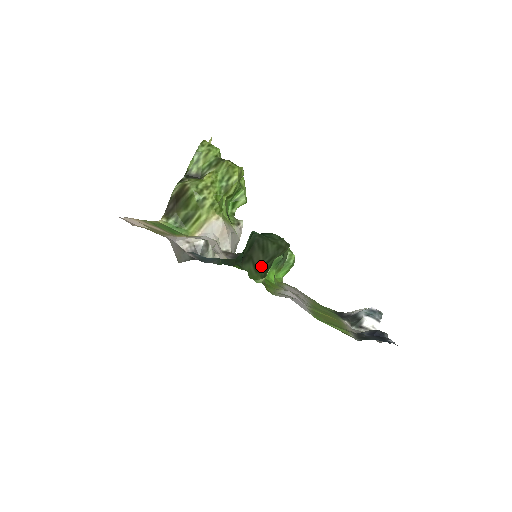
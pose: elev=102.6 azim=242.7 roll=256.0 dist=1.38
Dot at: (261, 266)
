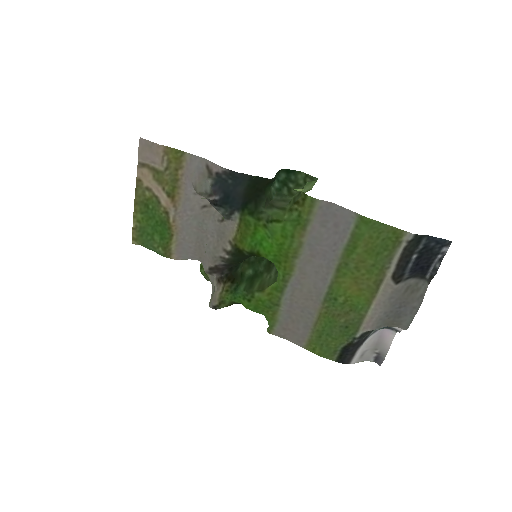
Dot at: (287, 205)
